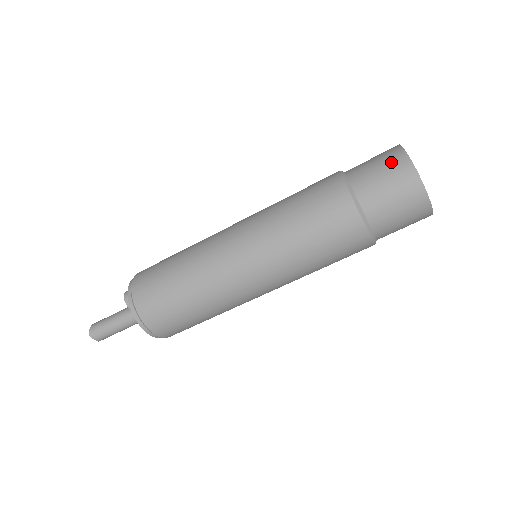
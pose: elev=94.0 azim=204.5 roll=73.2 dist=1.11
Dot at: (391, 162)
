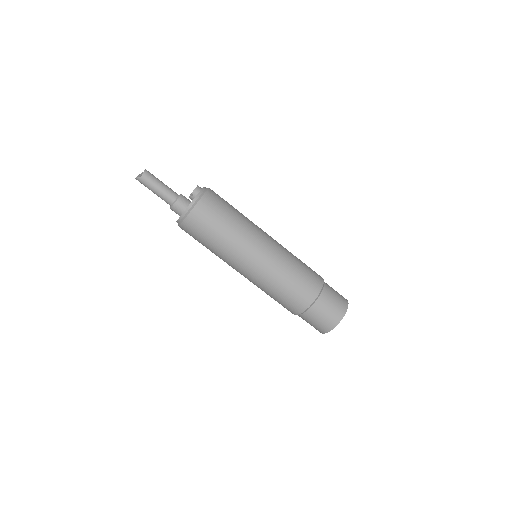
Dot at: occluded
